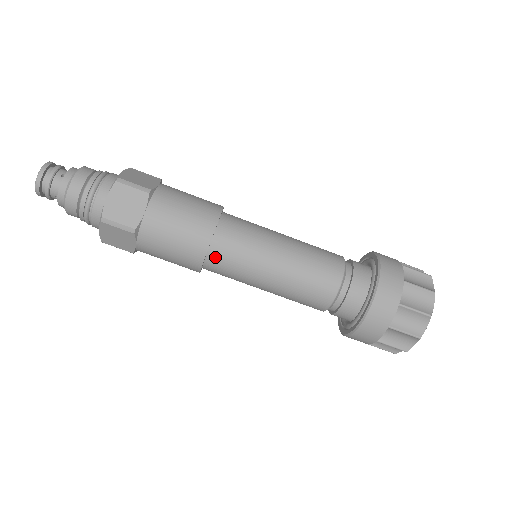
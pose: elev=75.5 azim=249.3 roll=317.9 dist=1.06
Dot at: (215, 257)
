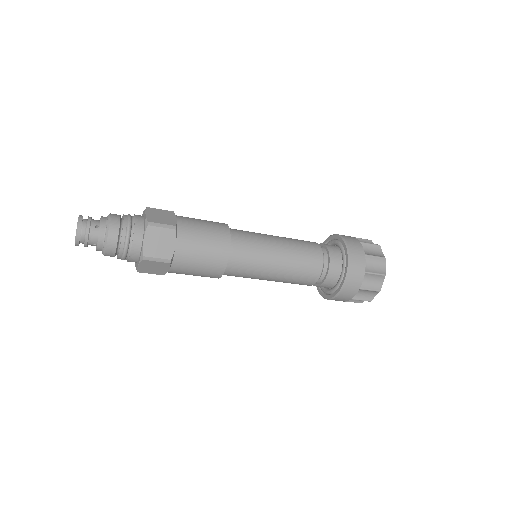
Dot at: (232, 266)
